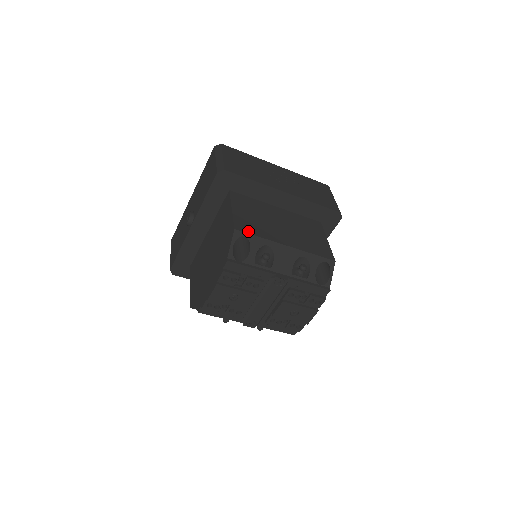
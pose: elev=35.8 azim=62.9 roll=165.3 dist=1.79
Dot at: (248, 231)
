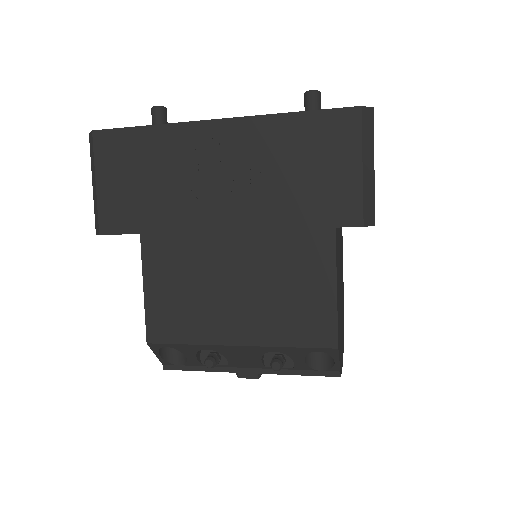
Dot at: (168, 338)
